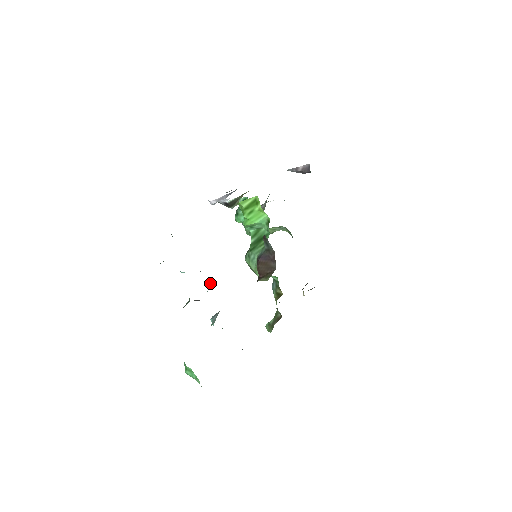
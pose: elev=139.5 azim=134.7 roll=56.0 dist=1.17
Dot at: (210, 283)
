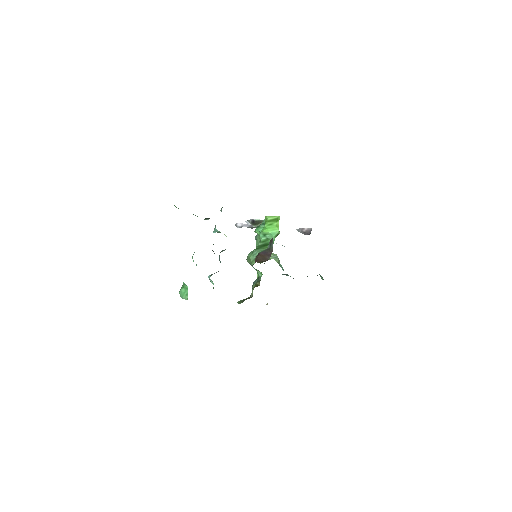
Dot at: occluded
